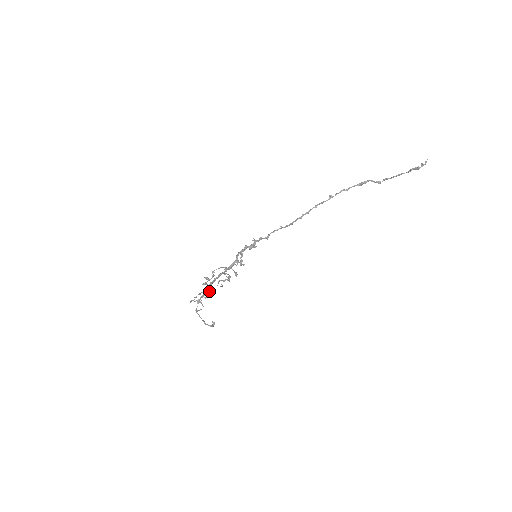
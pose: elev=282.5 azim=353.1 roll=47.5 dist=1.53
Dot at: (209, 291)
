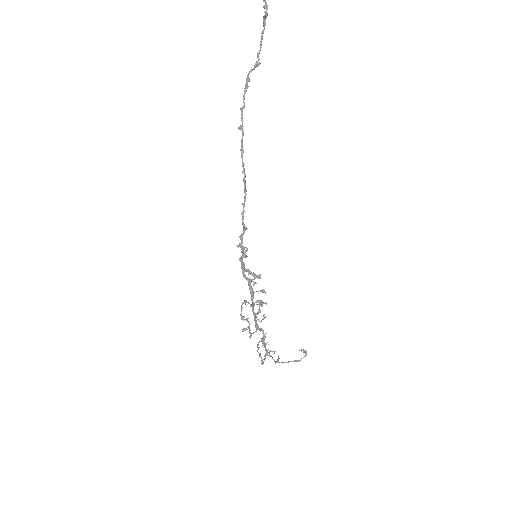
Dot at: (263, 335)
